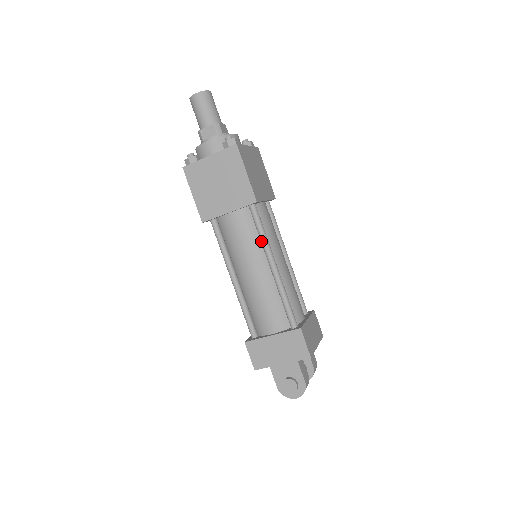
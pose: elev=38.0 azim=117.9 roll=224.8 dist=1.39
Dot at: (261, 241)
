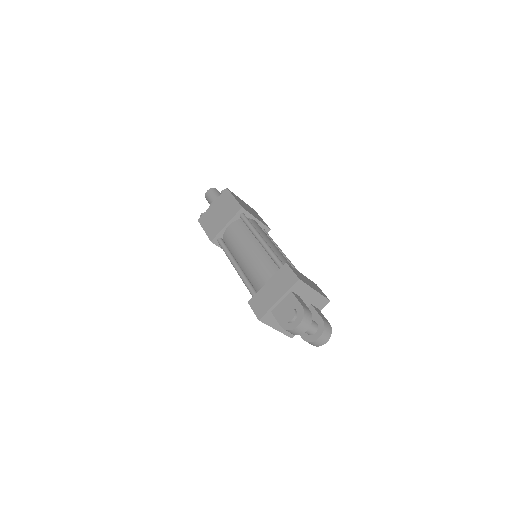
Dot at: (250, 230)
